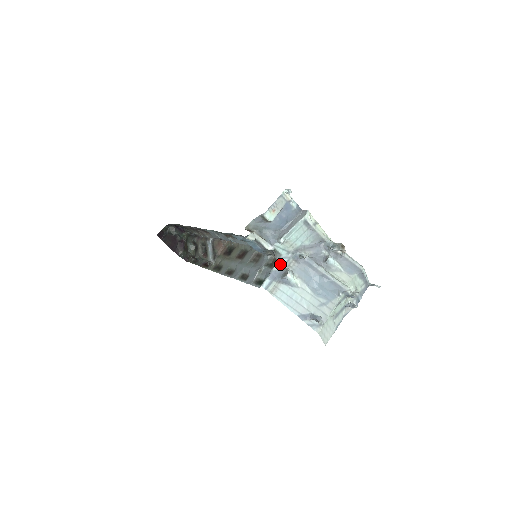
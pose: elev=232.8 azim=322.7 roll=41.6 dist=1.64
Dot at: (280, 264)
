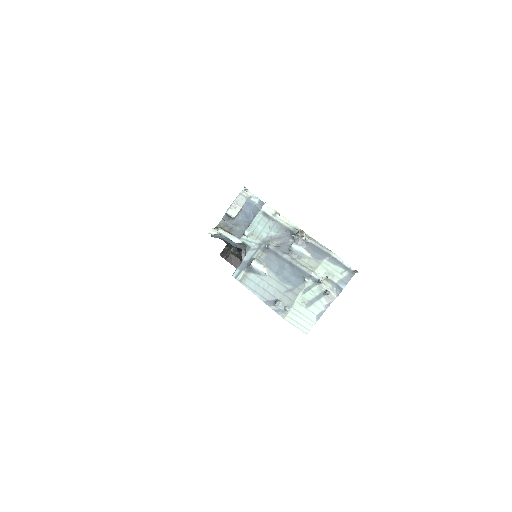
Dot at: (249, 255)
